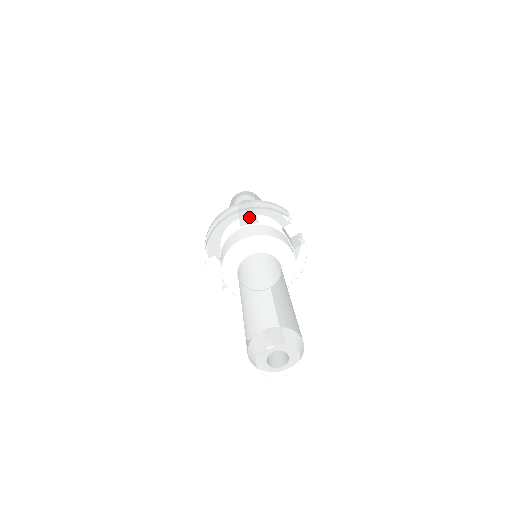
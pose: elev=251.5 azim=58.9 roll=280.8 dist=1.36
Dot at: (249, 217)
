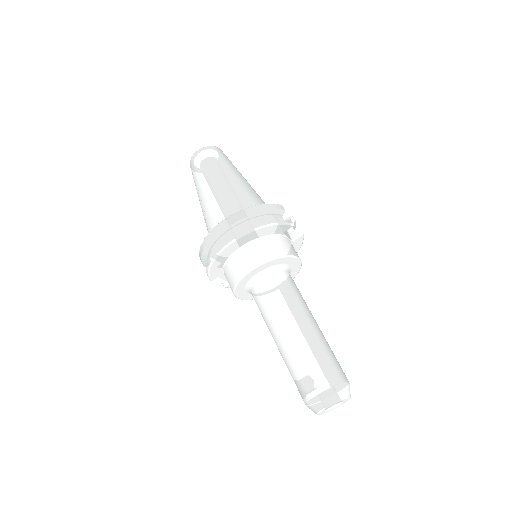
Dot at: (252, 235)
